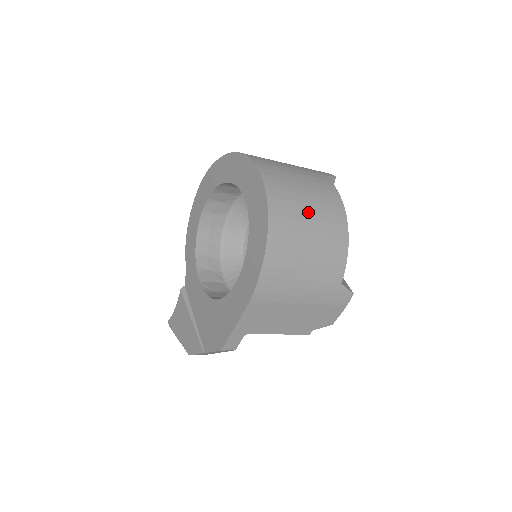
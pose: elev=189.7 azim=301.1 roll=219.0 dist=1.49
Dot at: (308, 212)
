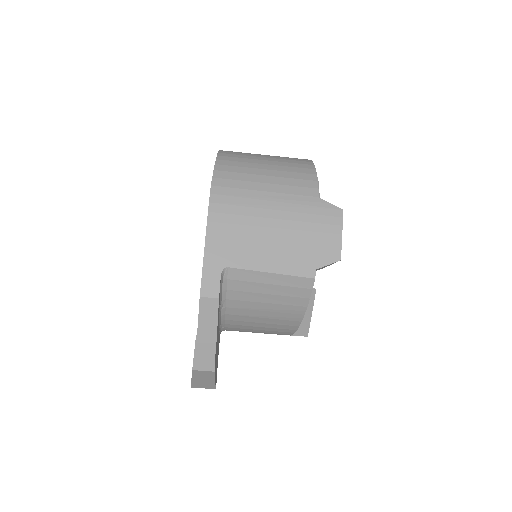
Dot at: (264, 156)
